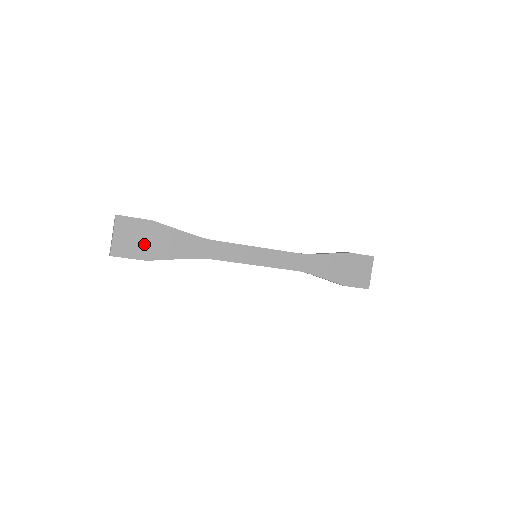
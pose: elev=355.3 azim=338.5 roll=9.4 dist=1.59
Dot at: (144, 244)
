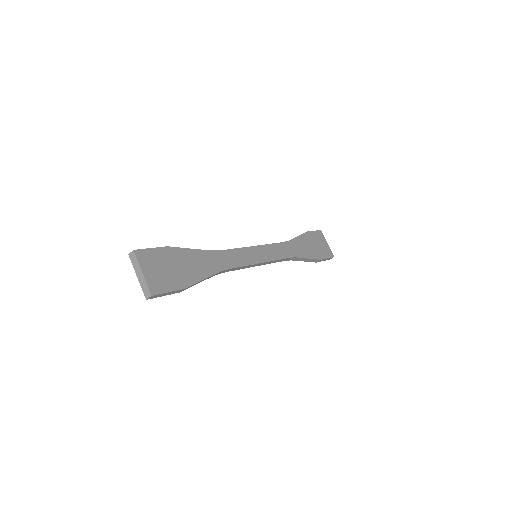
Dot at: (173, 272)
